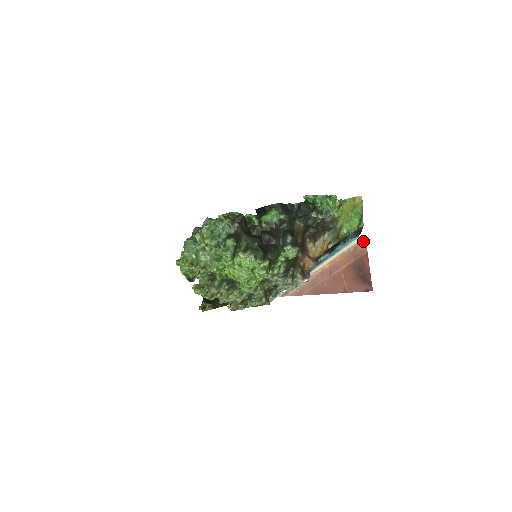
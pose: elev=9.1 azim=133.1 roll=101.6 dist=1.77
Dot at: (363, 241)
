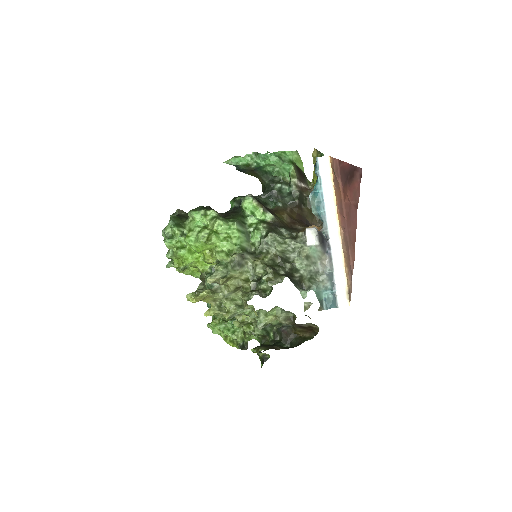
Dot at: (331, 160)
